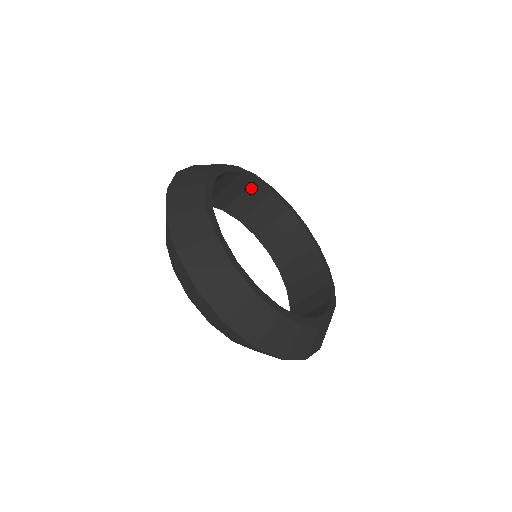
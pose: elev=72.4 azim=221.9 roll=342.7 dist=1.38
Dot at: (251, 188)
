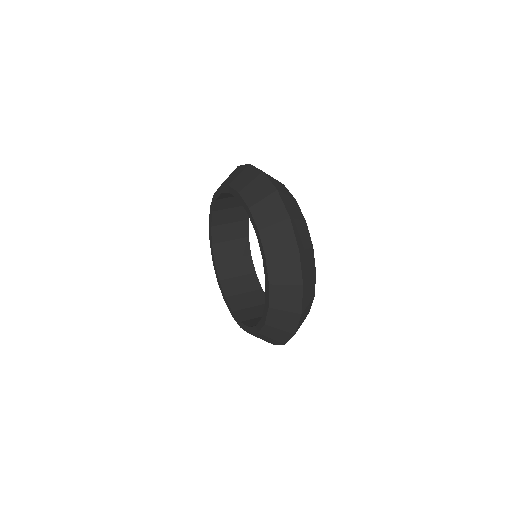
Dot at: (242, 207)
